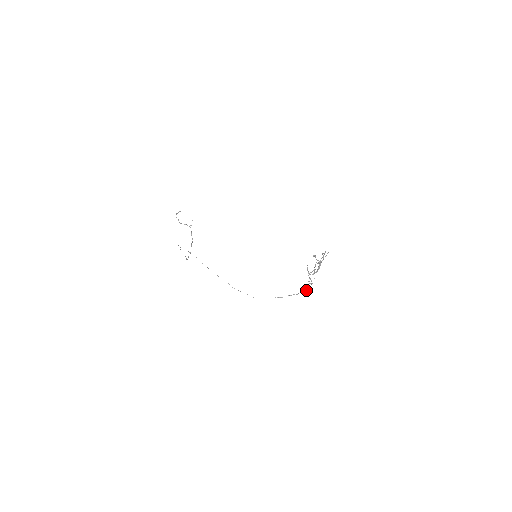
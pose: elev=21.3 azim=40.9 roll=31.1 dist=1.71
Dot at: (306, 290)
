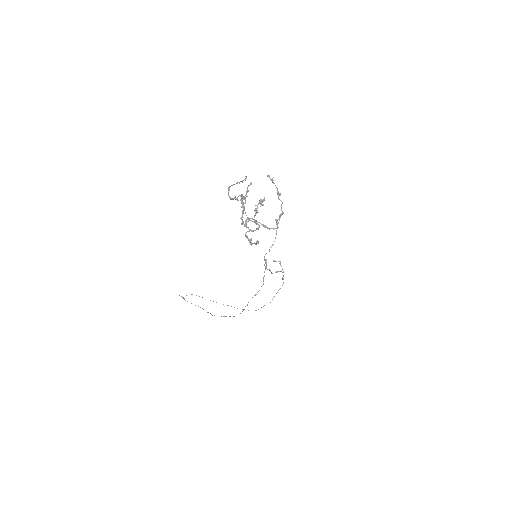
Dot at: occluded
